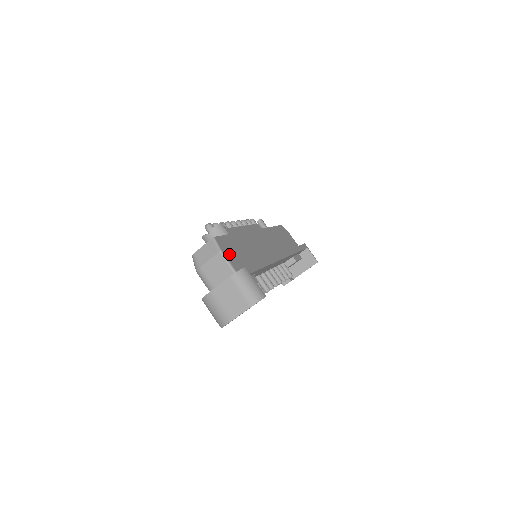
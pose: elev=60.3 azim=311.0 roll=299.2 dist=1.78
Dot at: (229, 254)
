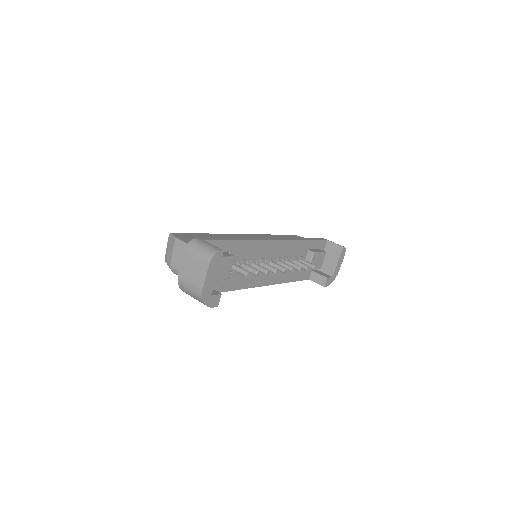
Dot at: (188, 240)
